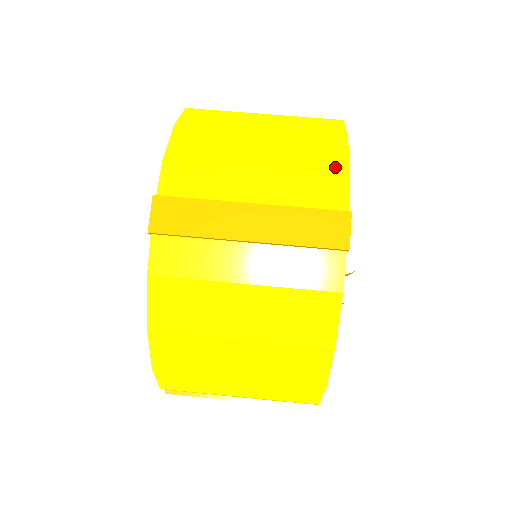
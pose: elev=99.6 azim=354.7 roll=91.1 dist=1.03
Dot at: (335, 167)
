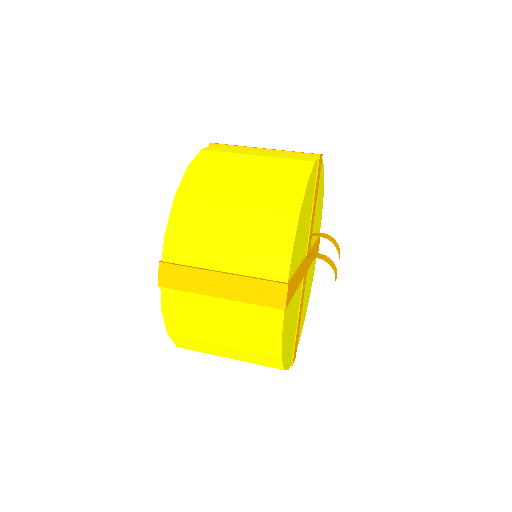
Dot at: (283, 245)
